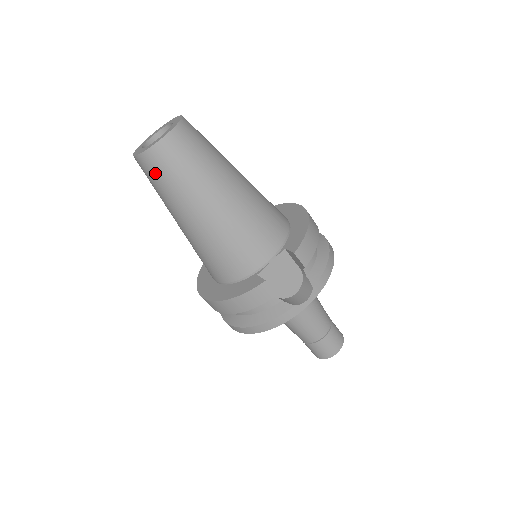
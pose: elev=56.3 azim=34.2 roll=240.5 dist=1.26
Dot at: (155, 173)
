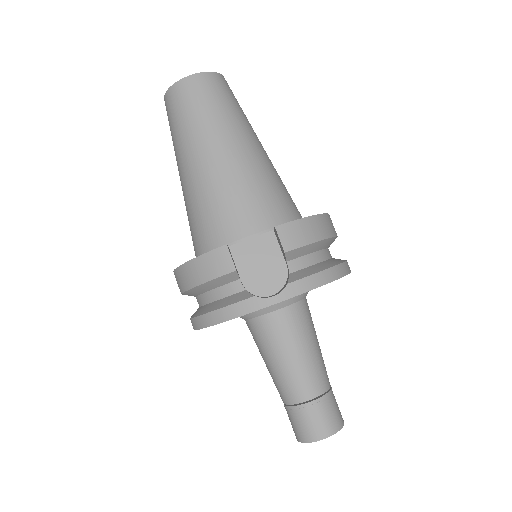
Dot at: (171, 113)
